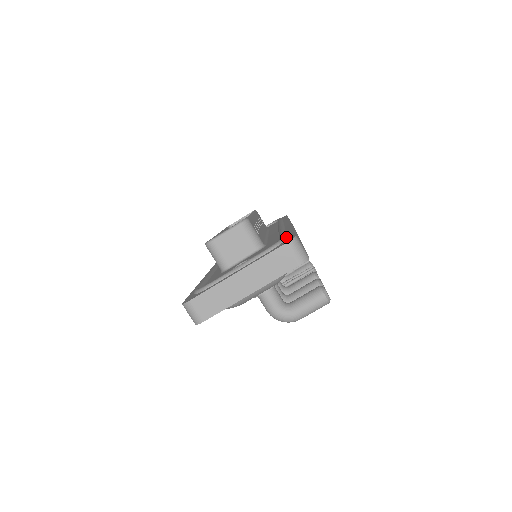
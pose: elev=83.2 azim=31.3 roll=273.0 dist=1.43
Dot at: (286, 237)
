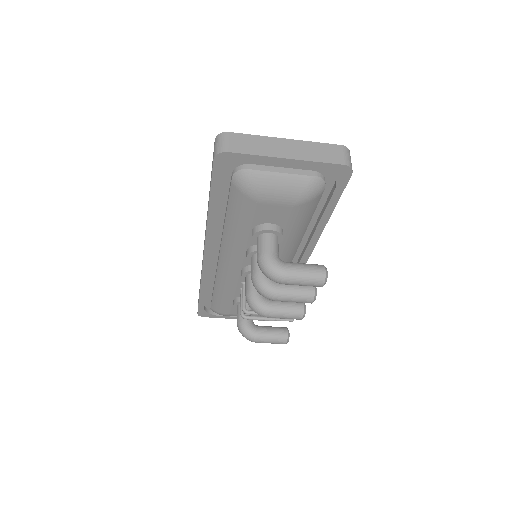
Dot at: occluded
